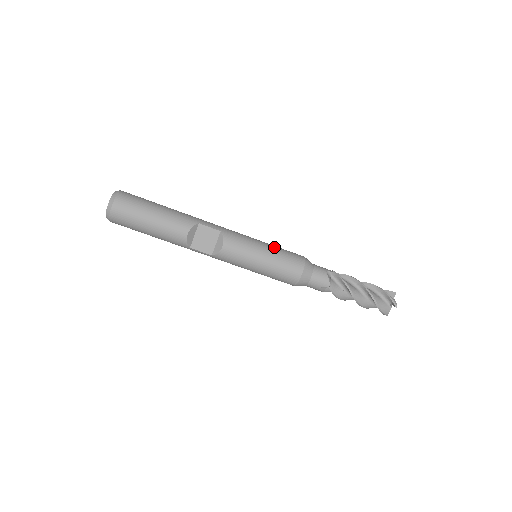
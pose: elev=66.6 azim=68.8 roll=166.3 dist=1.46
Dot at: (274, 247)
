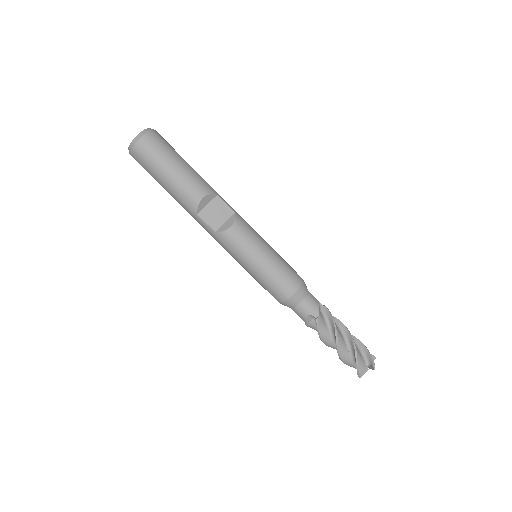
Dot at: (278, 254)
